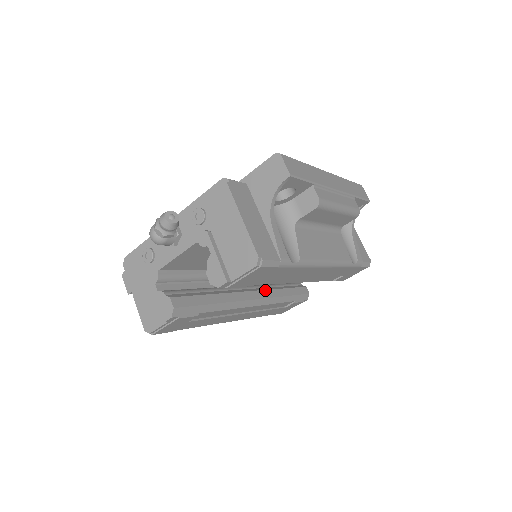
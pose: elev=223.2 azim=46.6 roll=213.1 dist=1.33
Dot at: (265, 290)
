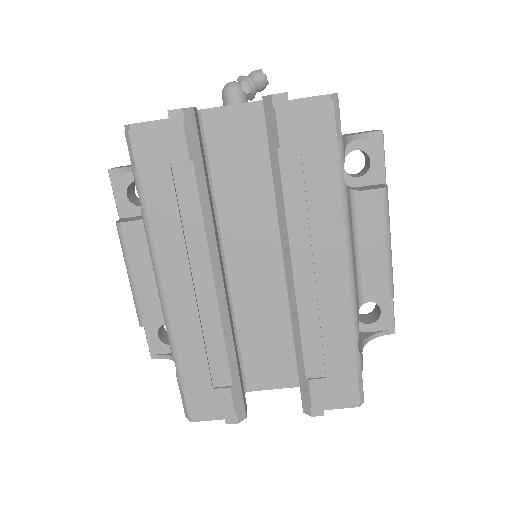
Dot at: (229, 304)
